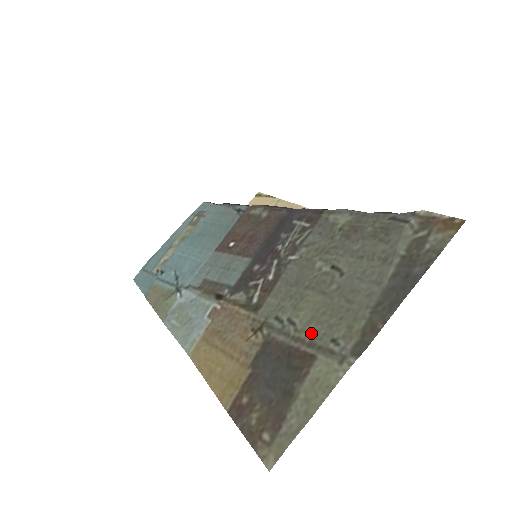
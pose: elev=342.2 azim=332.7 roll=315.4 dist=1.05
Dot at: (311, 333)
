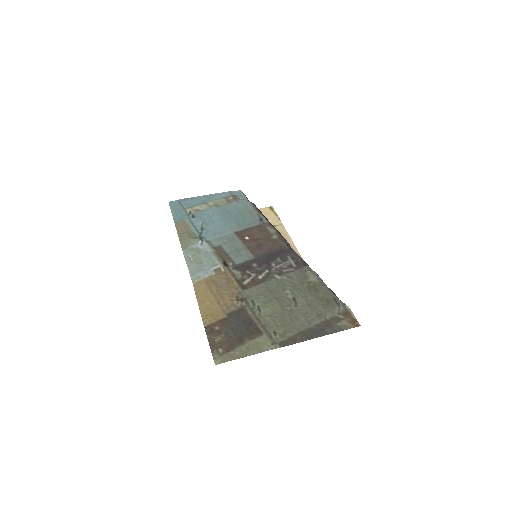
Dot at: (266, 321)
